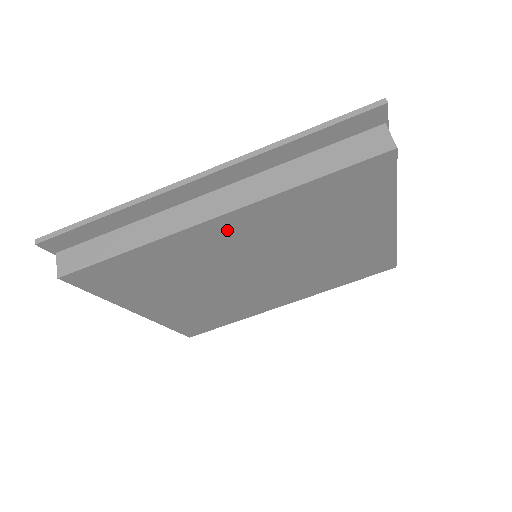
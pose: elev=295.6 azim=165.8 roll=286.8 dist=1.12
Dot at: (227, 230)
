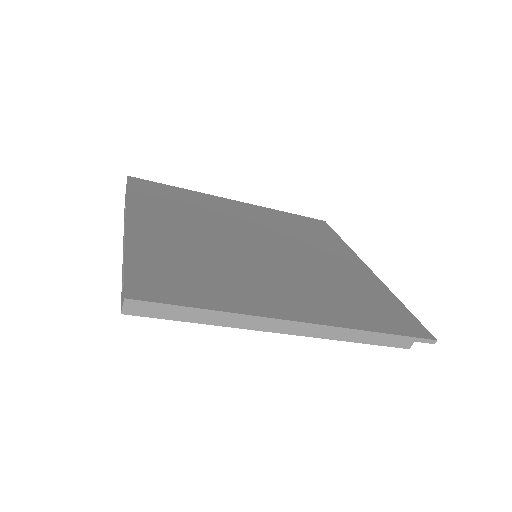
Dot at: occluded
